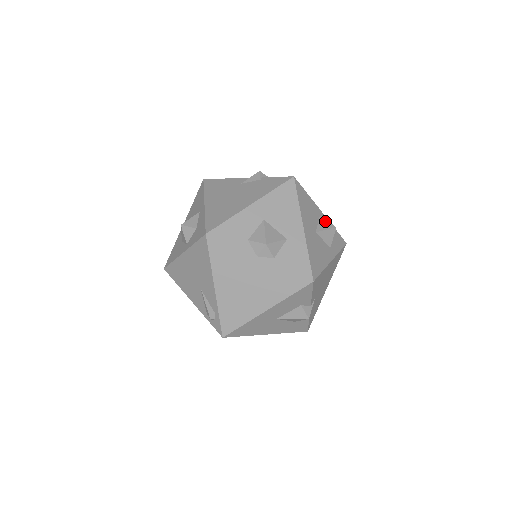
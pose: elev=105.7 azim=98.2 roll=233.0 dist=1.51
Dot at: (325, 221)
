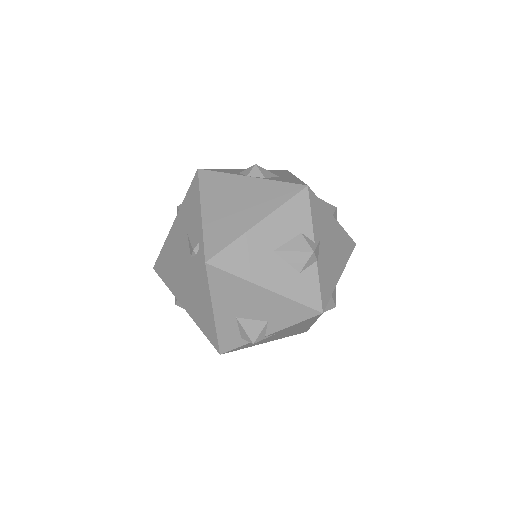
Dot at: occluded
